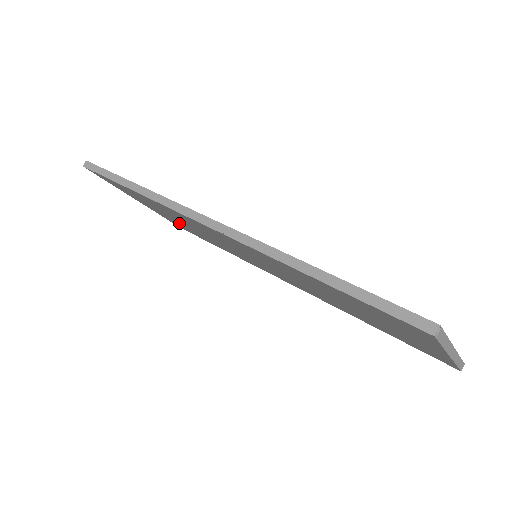
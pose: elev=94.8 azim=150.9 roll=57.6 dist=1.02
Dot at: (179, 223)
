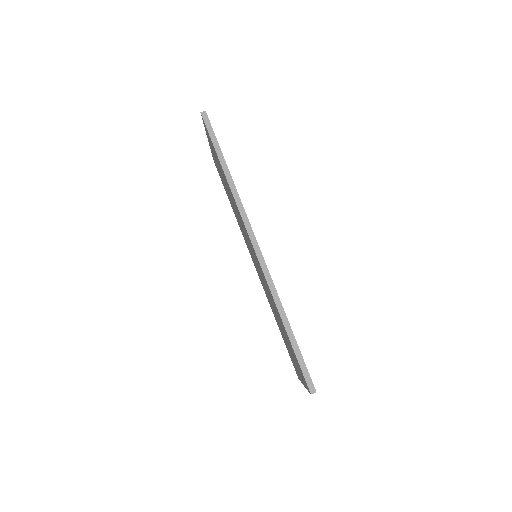
Dot at: occluded
